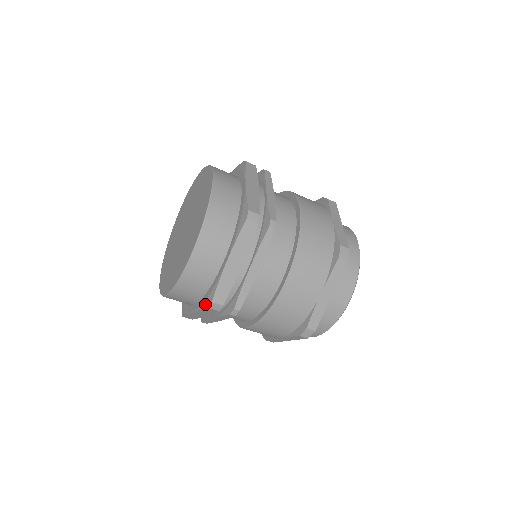
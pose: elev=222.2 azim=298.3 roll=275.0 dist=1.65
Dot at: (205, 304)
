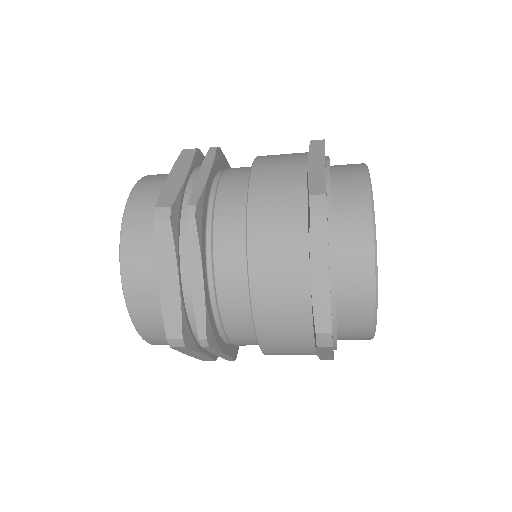
Dot at: occluded
